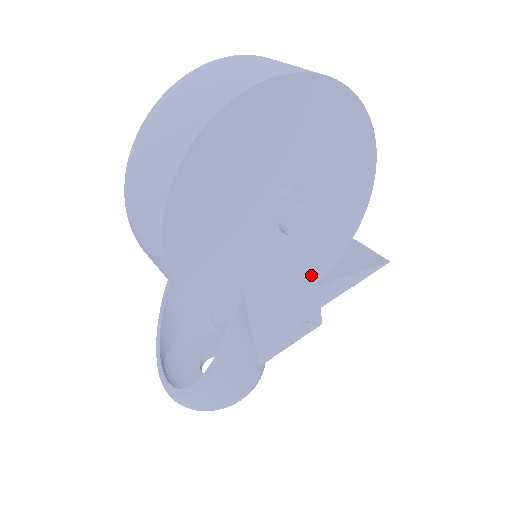
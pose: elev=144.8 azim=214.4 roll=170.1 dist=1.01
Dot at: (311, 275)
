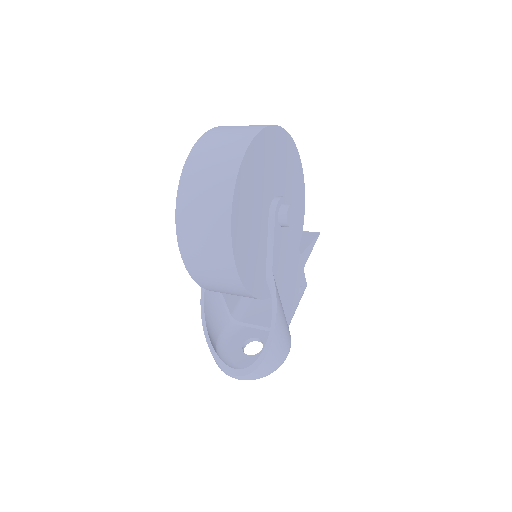
Dot at: (296, 252)
